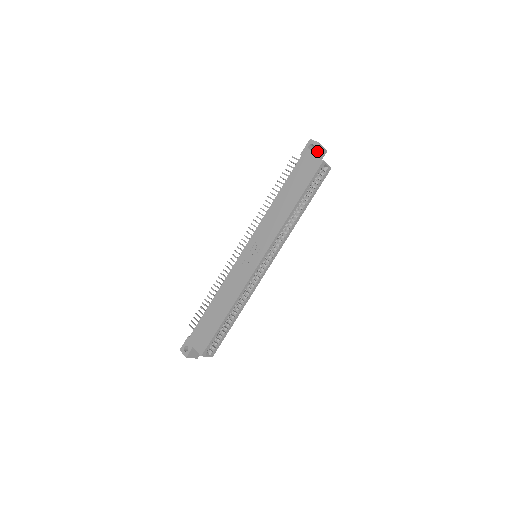
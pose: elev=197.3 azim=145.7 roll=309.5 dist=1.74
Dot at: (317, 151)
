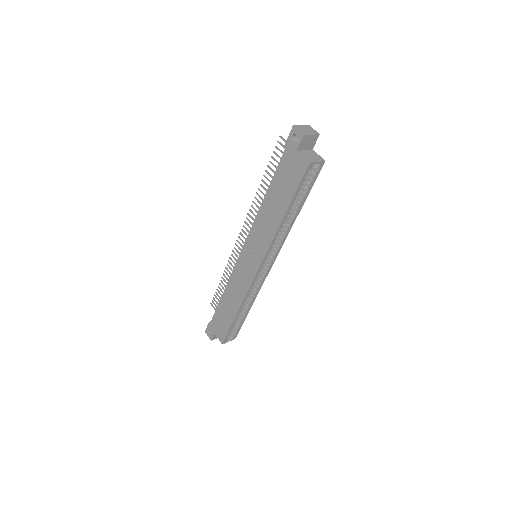
Dot at: (303, 143)
